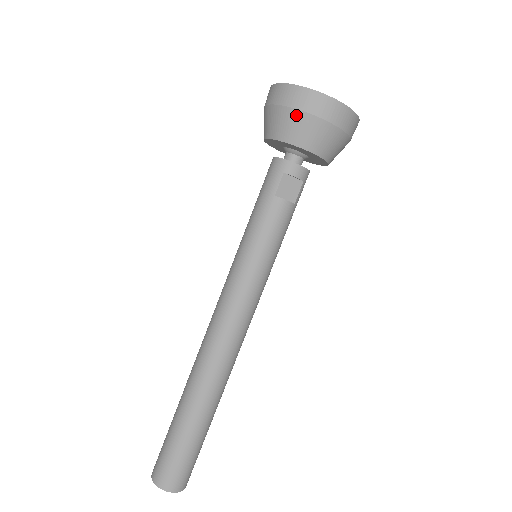
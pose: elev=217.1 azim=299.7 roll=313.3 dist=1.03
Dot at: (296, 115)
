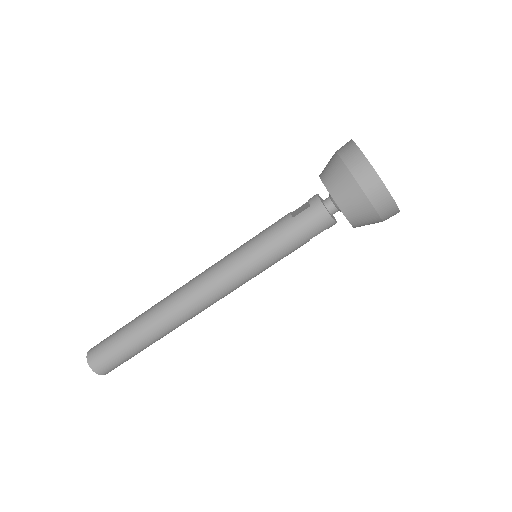
Dot at: (377, 221)
